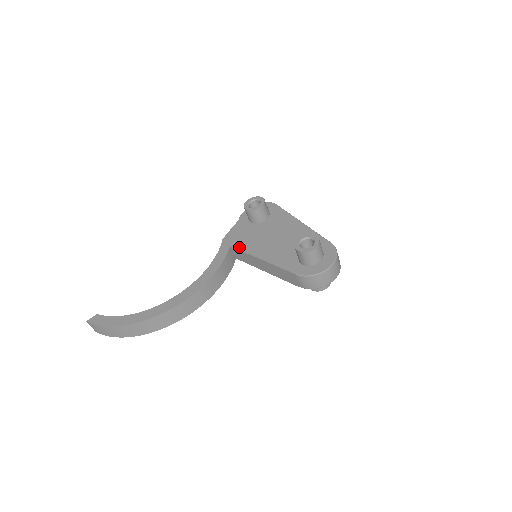
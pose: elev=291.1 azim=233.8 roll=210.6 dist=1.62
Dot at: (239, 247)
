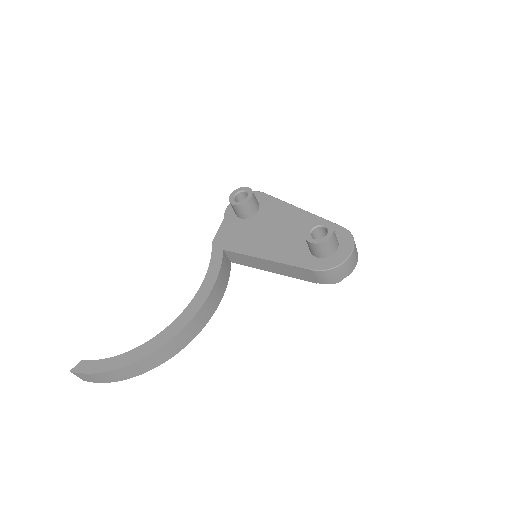
Dot at: (234, 249)
